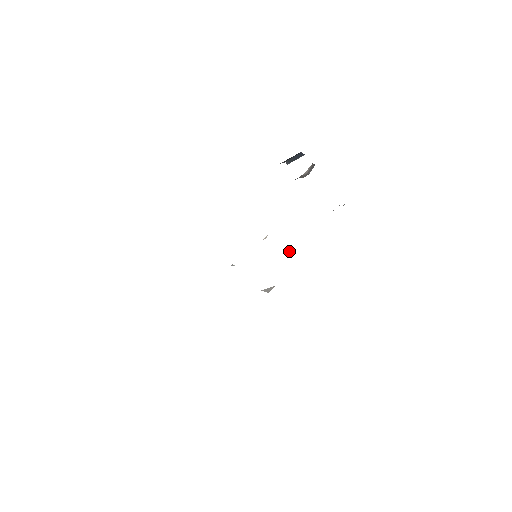
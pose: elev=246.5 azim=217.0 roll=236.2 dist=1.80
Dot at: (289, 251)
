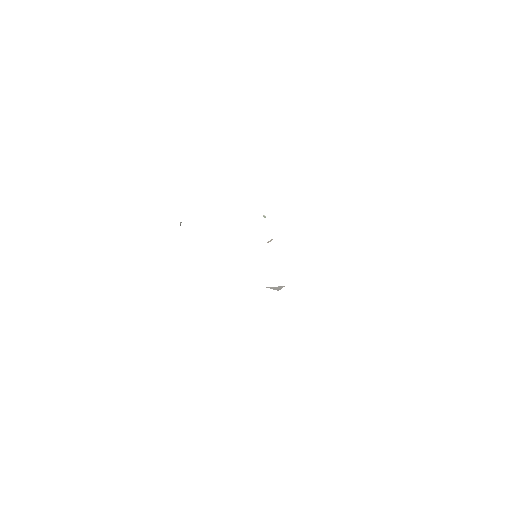
Dot at: occluded
